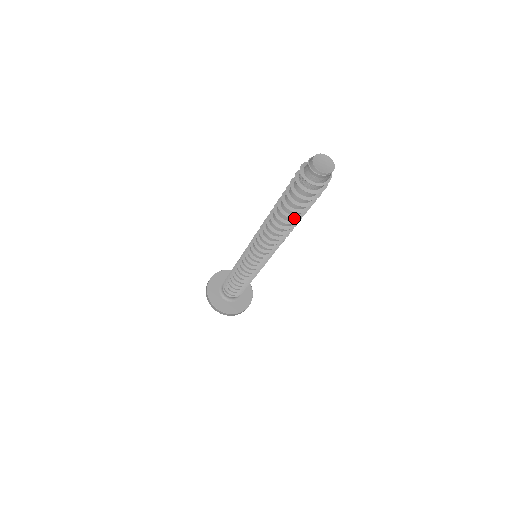
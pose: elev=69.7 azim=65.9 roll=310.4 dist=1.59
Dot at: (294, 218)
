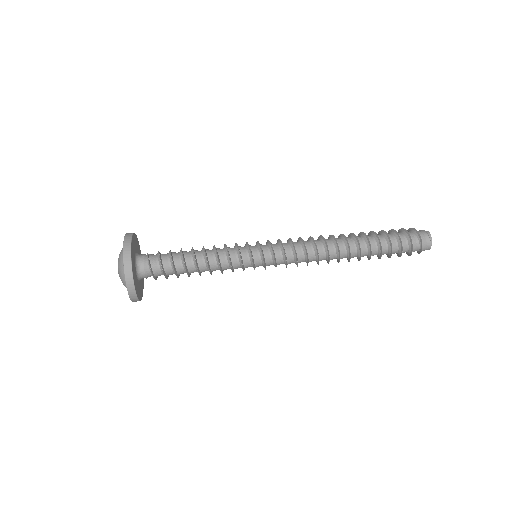
Dot at: (370, 244)
